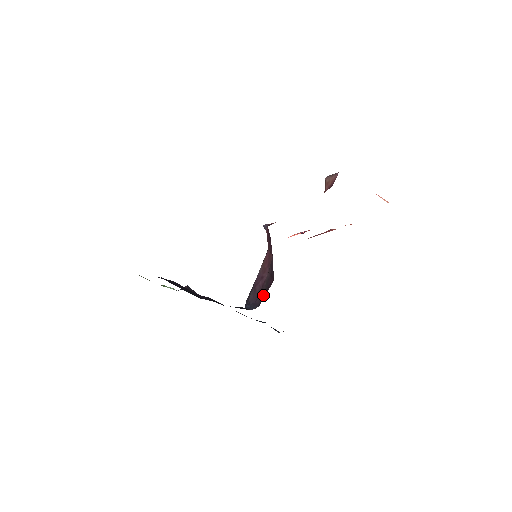
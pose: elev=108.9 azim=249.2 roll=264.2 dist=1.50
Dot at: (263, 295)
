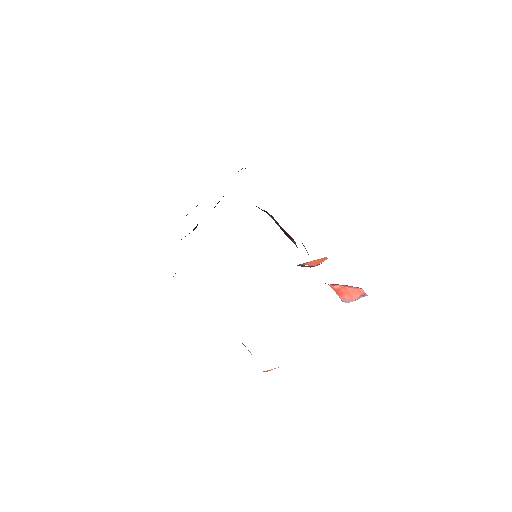
Dot at: occluded
